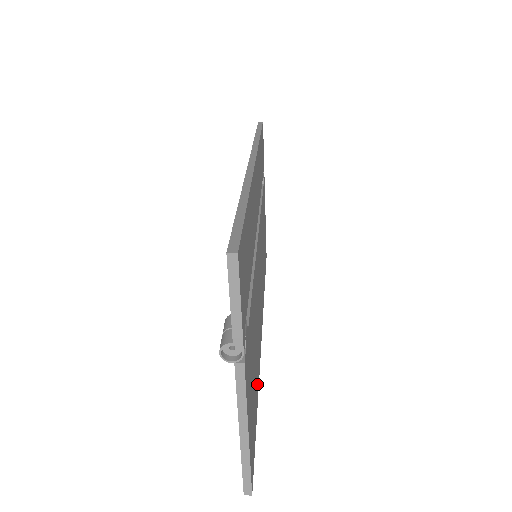
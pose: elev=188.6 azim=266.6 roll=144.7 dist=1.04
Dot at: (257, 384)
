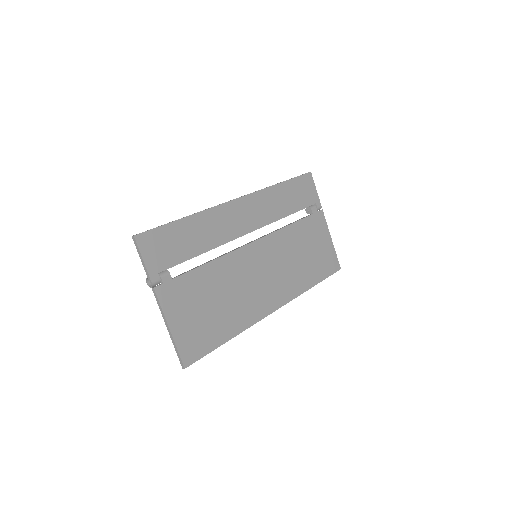
Dot at: (231, 327)
